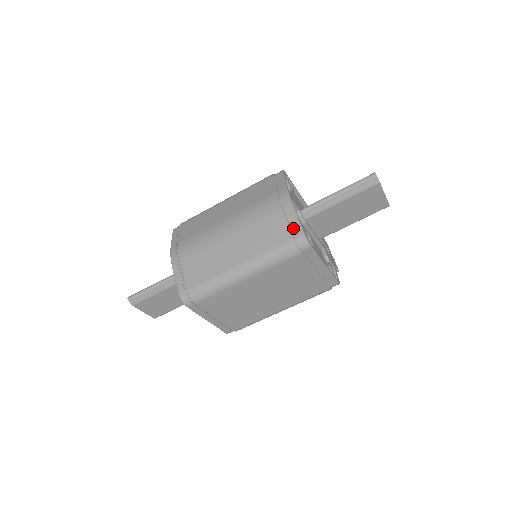
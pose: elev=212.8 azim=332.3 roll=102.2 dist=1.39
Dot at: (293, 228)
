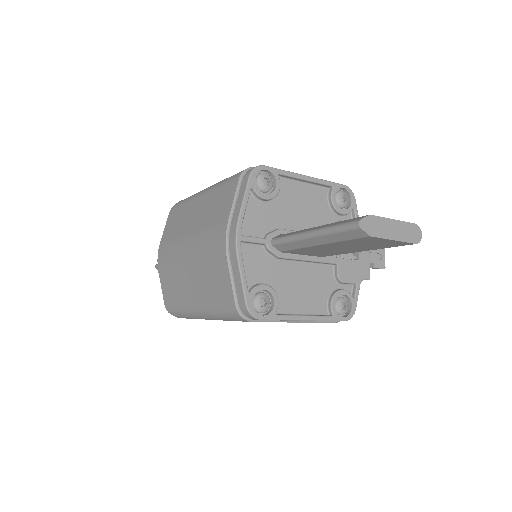
Dot at: (237, 291)
